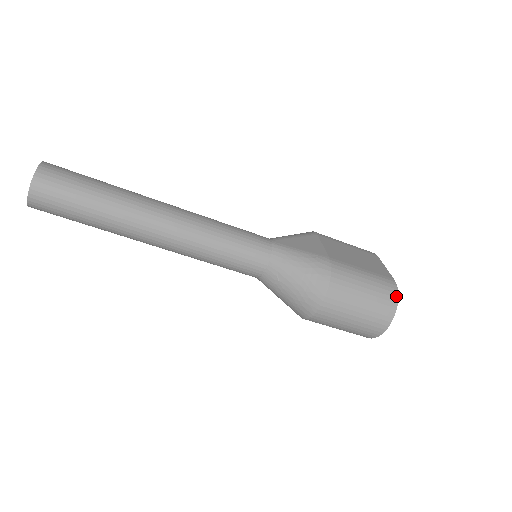
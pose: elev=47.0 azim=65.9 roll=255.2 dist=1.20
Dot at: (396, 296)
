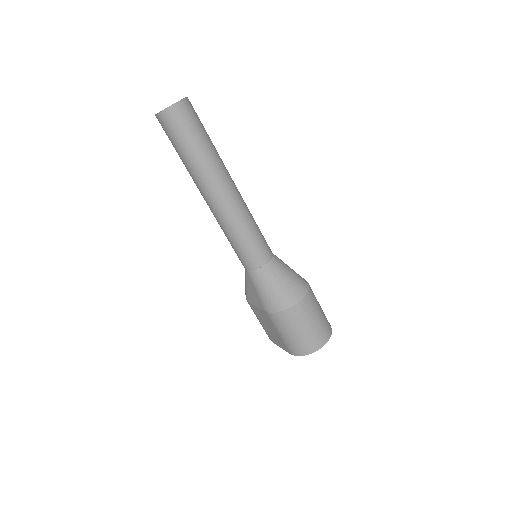
Dot at: (331, 328)
